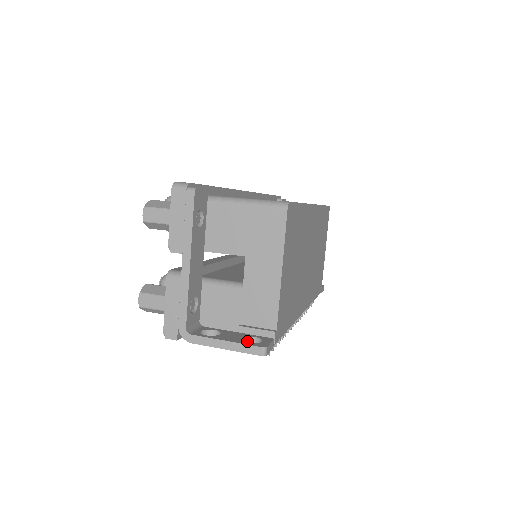
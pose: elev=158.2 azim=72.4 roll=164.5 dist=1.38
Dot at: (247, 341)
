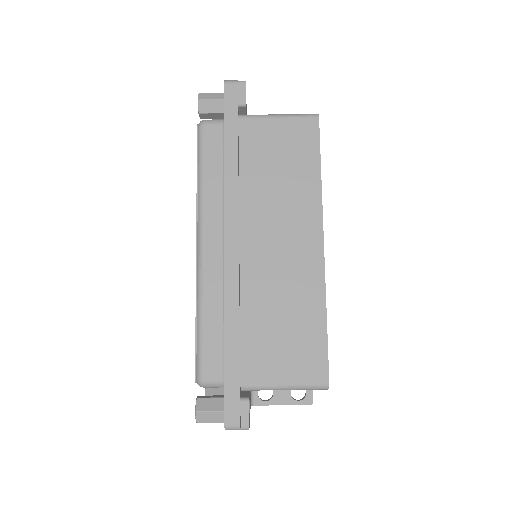
Dot at: occluded
